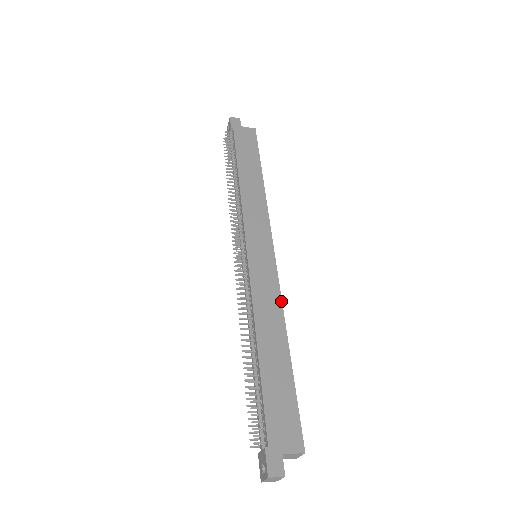
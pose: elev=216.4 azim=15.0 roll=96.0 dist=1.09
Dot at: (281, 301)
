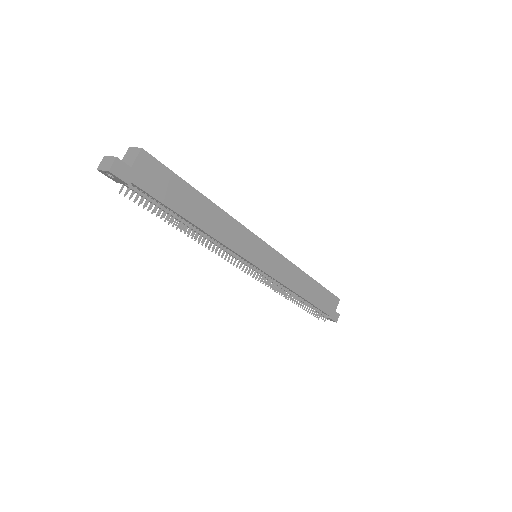
Dot at: (293, 265)
